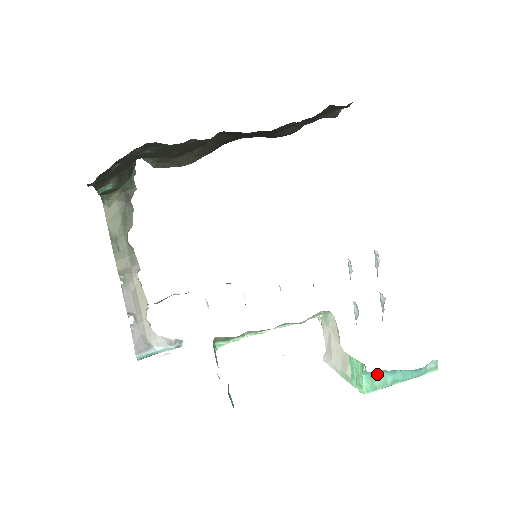
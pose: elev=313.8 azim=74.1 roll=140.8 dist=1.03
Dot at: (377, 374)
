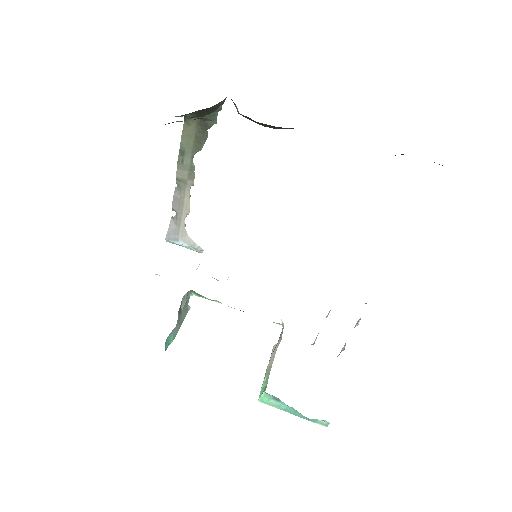
Dot at: (276, 398)
